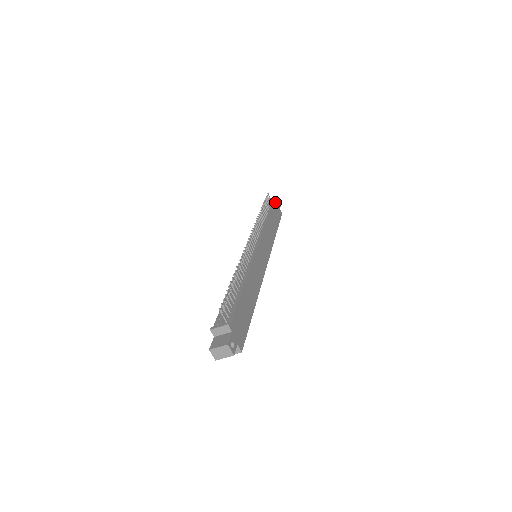
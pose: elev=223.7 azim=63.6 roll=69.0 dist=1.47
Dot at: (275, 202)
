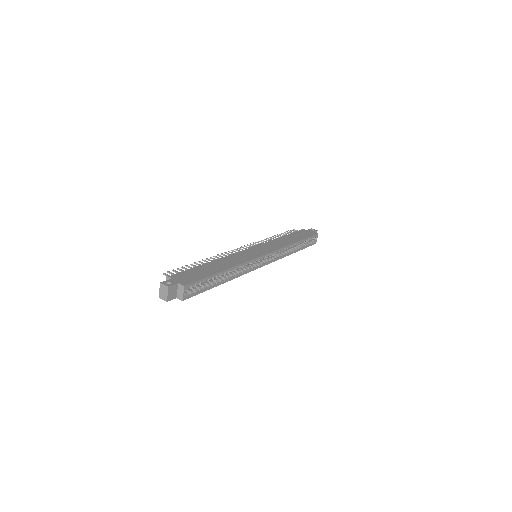
Dot at: (304, 230)
